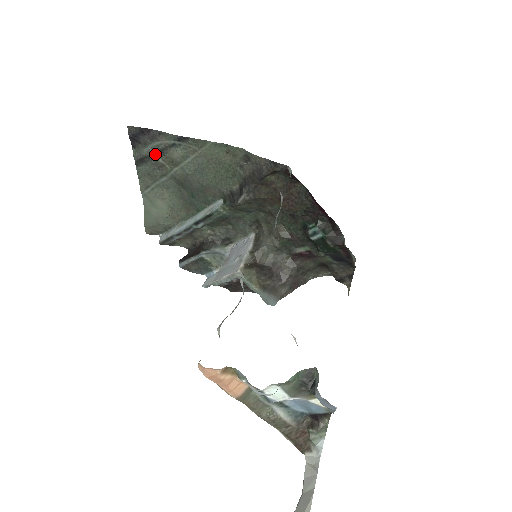
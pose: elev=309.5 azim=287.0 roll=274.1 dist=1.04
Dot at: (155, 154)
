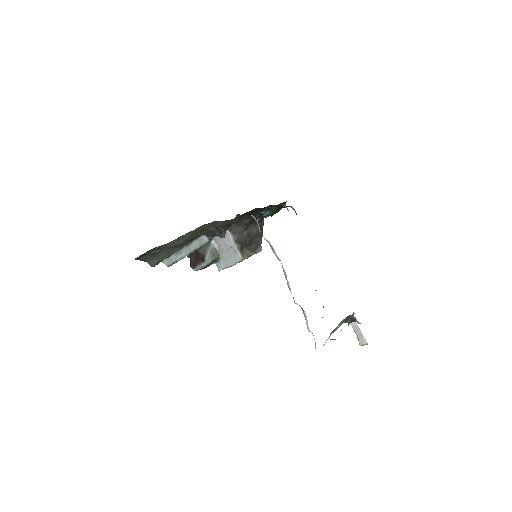
Dot at: (154, 252)
